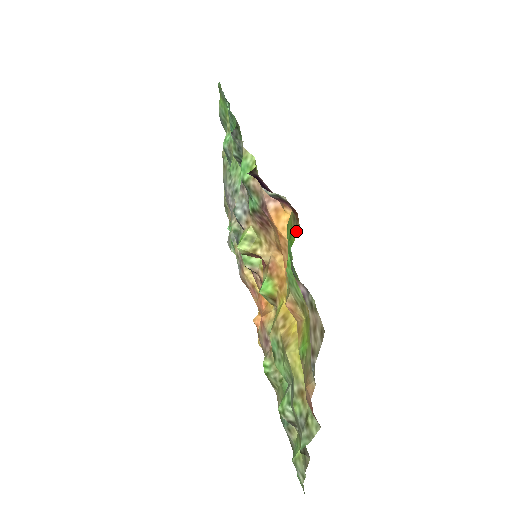
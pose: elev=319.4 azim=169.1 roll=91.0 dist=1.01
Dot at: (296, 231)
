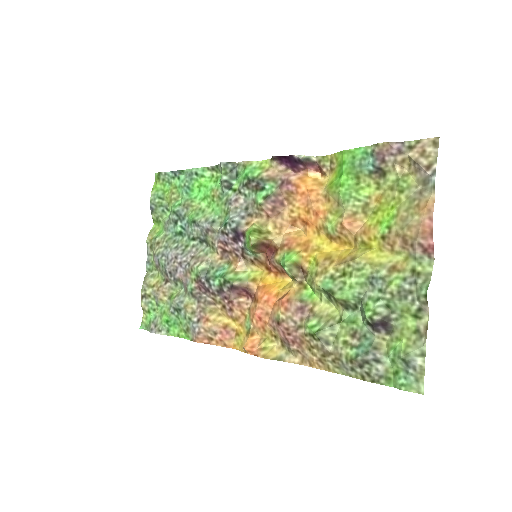
Dot at: (333, 173)
